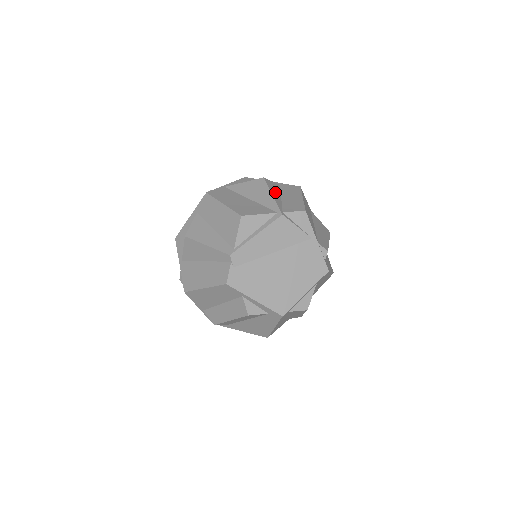
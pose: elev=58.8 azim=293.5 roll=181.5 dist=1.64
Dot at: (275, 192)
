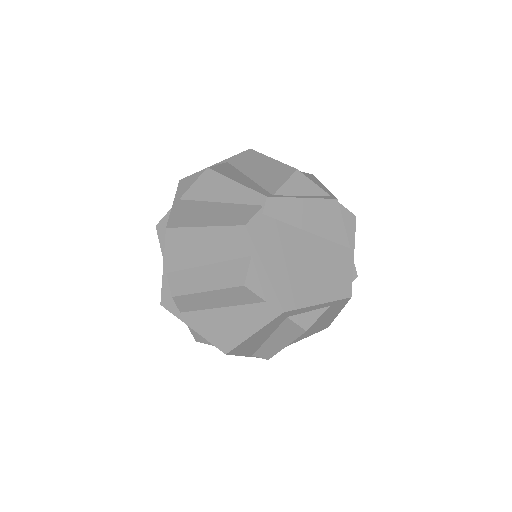
Dot at: occluded
